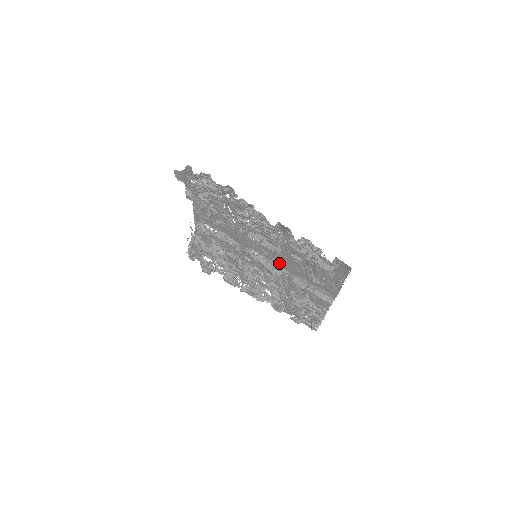
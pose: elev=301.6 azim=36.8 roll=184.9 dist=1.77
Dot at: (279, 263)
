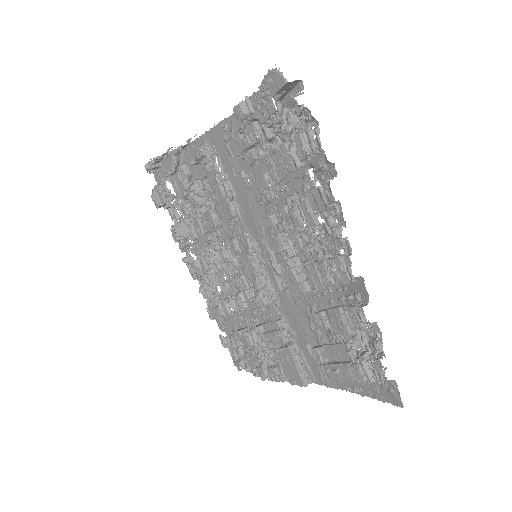
Dot at: (279, 288)
